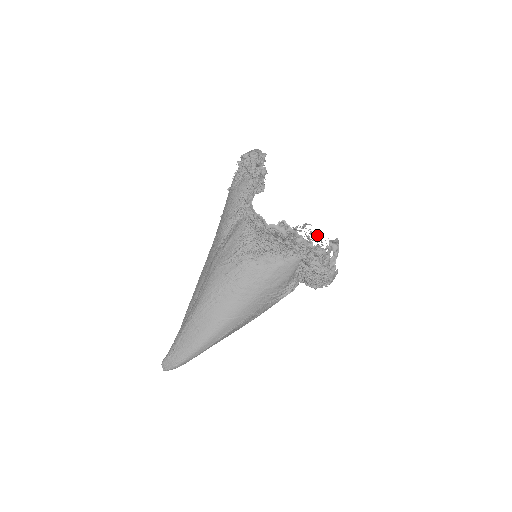
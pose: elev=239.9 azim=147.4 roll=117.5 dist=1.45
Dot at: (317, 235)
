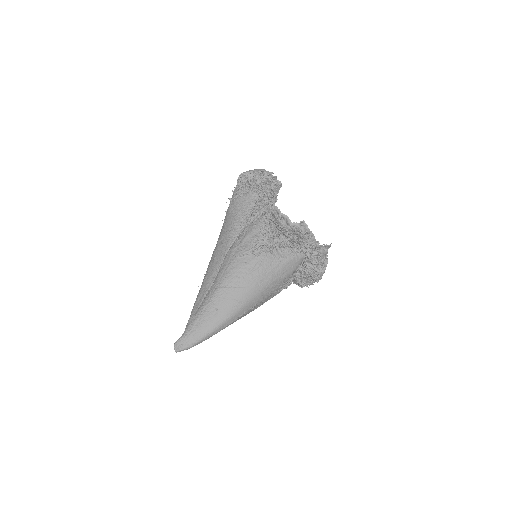
Dot at: occluded
